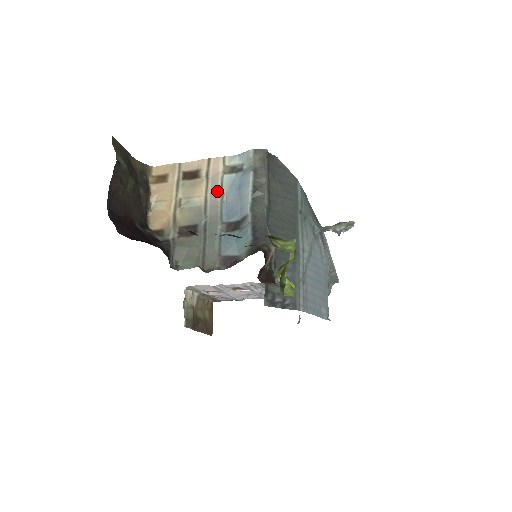
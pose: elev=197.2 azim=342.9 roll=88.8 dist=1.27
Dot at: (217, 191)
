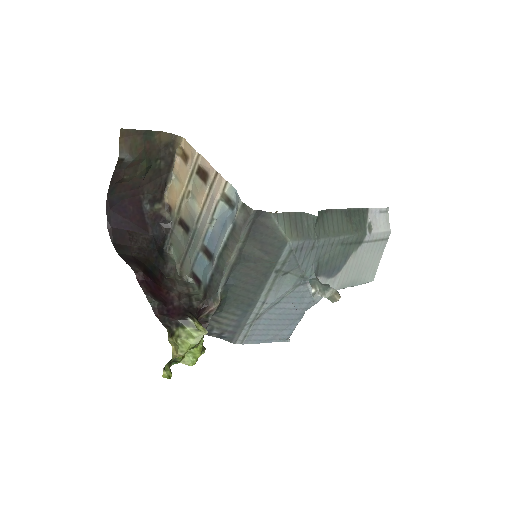
Dot at: (209, 212)
